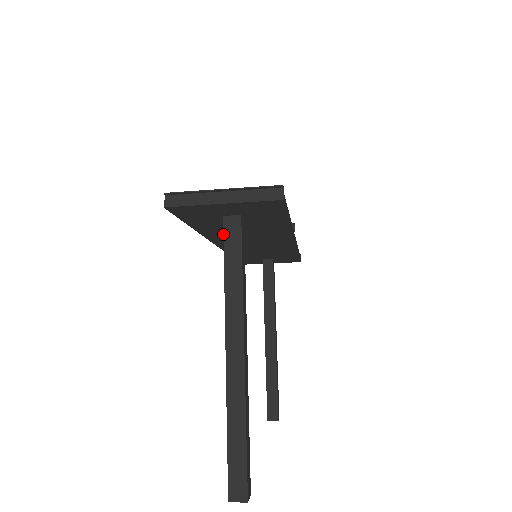
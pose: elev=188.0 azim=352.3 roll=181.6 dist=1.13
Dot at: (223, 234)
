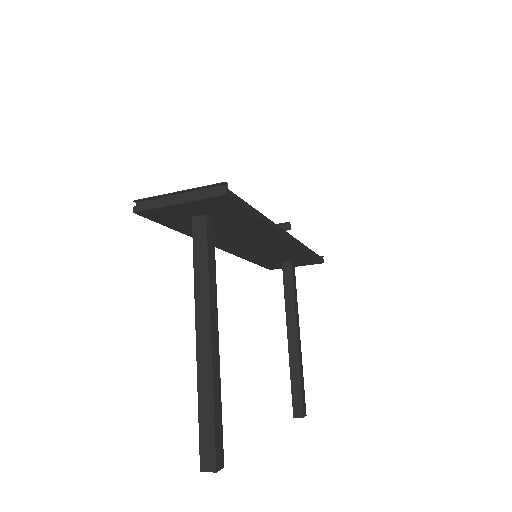
Dot at: (192, 232)
